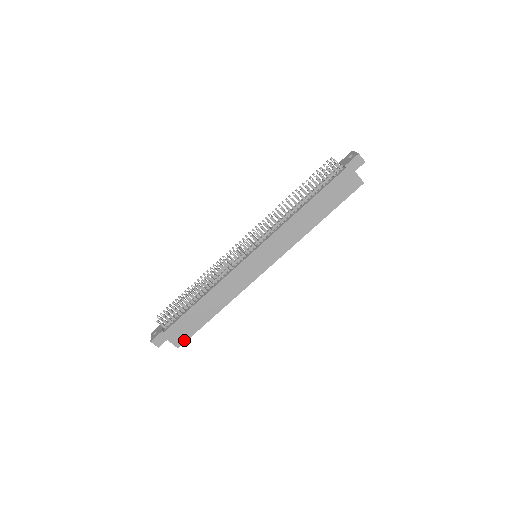
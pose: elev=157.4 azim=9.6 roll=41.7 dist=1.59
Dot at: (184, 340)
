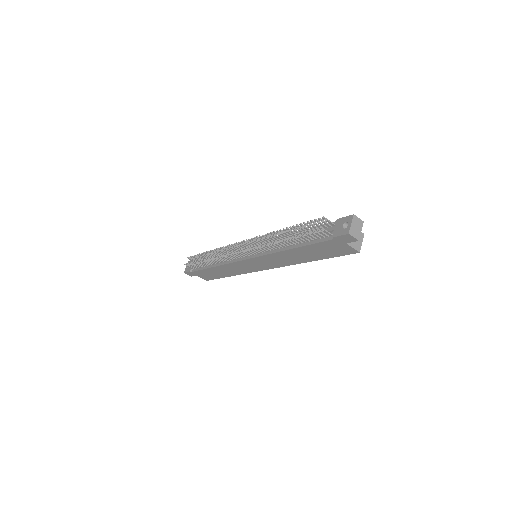
Dot at: (209, 279)
